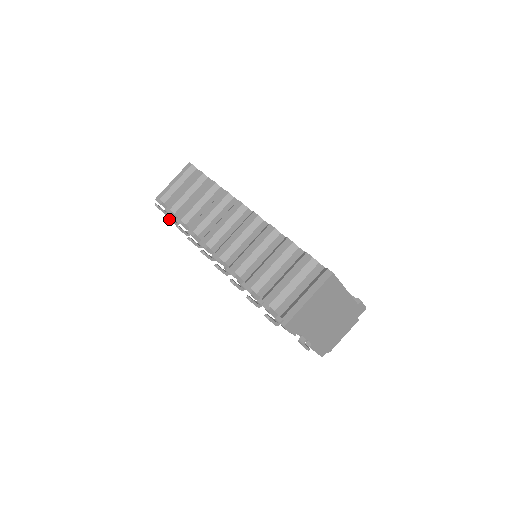
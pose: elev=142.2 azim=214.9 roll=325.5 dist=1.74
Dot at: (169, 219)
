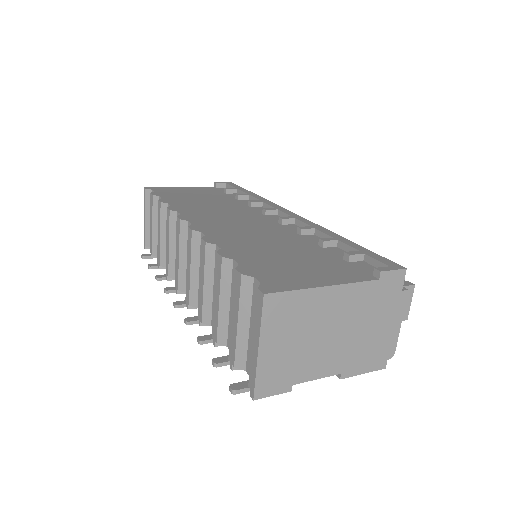
Dot at: (154, 268)
